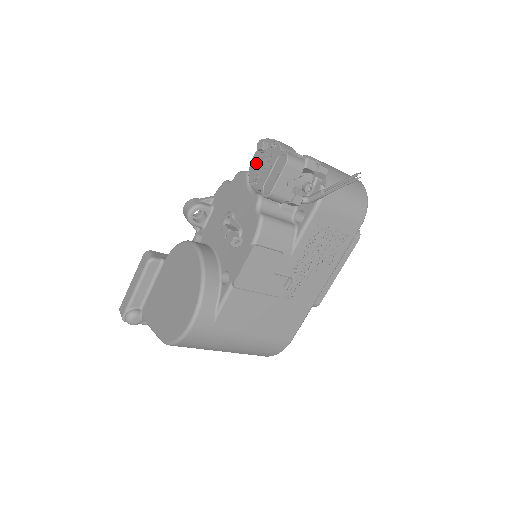
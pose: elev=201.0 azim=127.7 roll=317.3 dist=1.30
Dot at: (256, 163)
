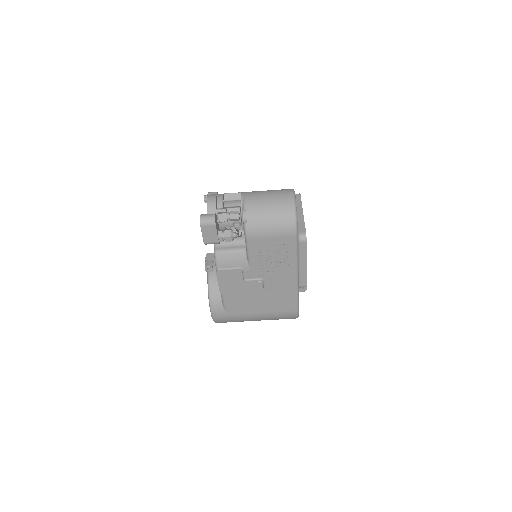
Dot at: occluded
